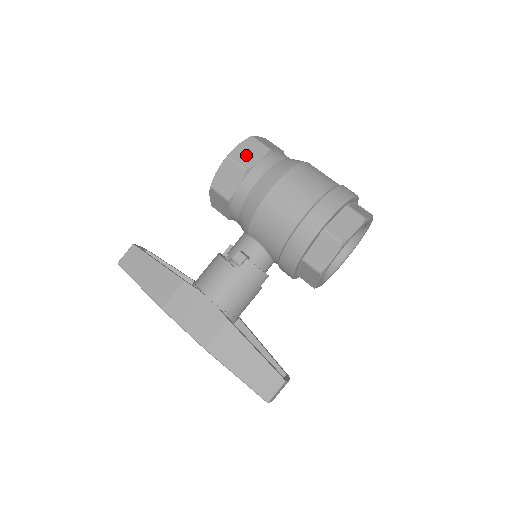
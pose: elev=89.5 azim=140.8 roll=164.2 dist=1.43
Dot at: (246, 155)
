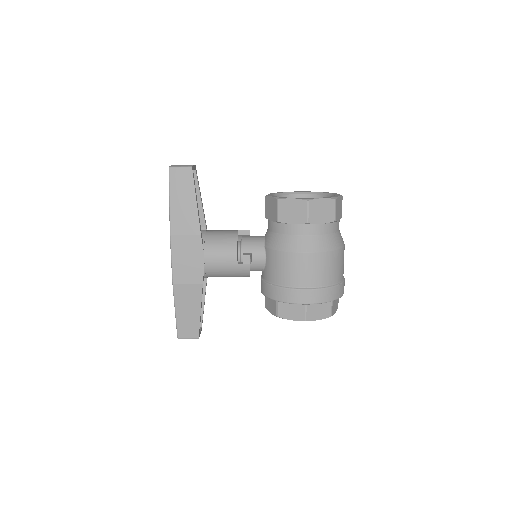
Dot at: (319, 211)
